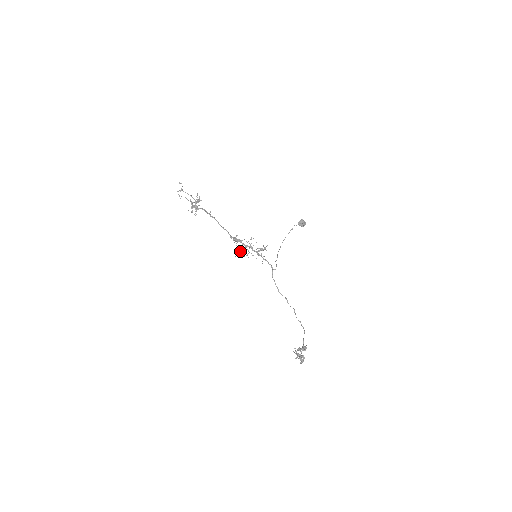
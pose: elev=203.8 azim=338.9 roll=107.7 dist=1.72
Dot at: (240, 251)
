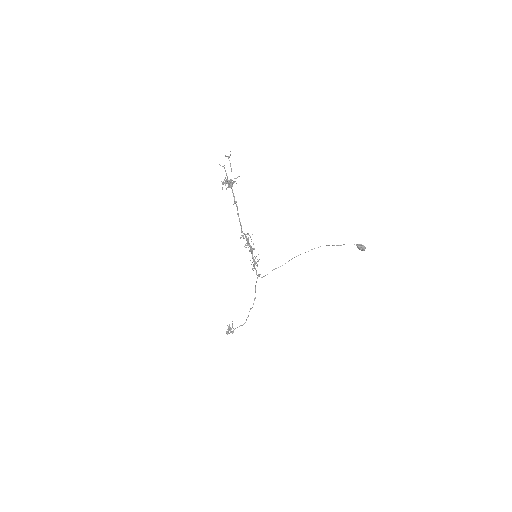
Dot at: (247, 242)
